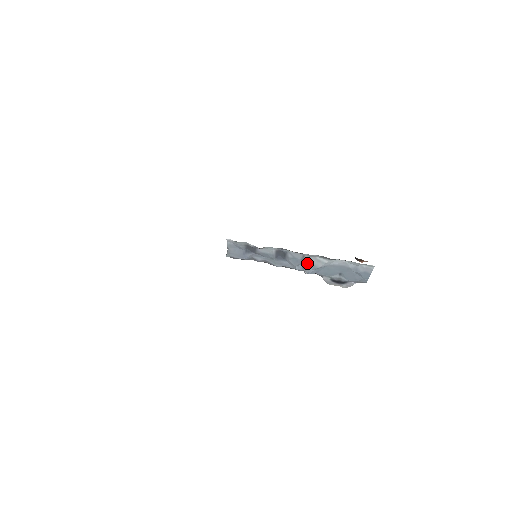
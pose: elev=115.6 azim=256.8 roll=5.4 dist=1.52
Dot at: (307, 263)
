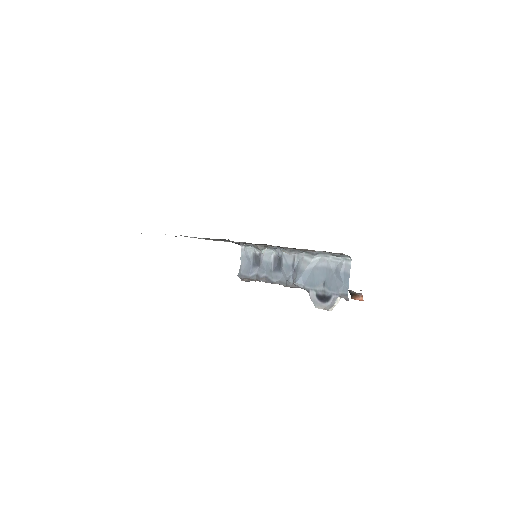
Dot at: (296, 269)
